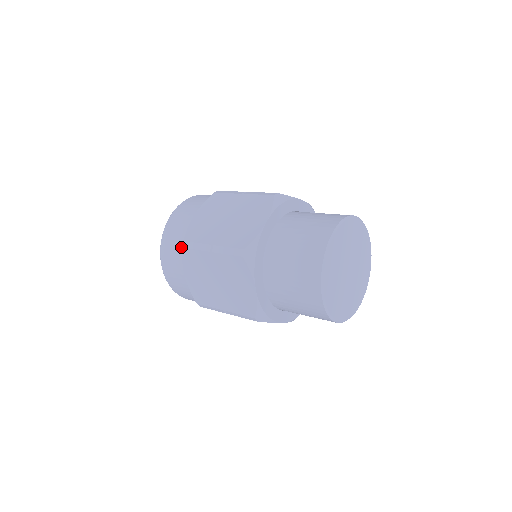
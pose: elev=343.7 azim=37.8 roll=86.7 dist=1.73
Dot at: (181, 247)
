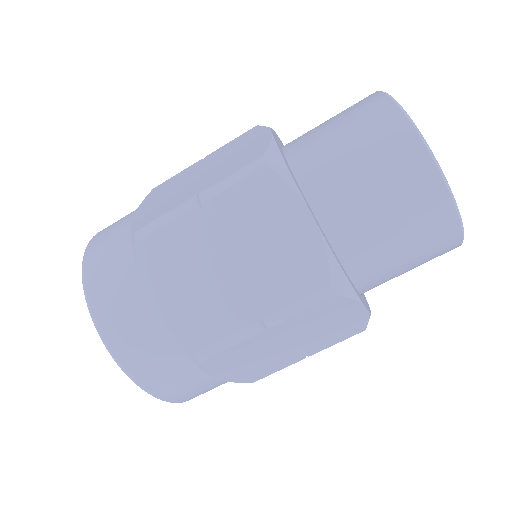
Dot at: (129, 256)
